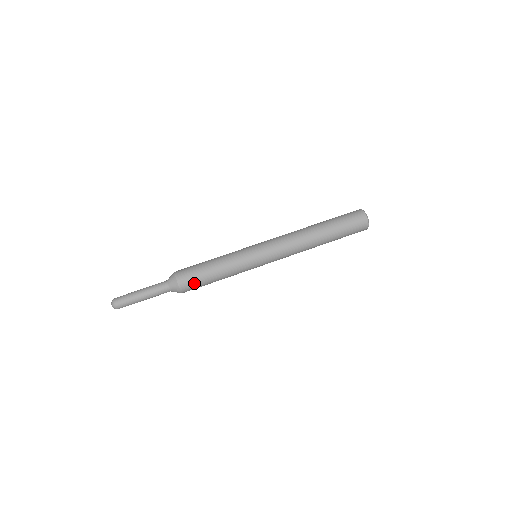
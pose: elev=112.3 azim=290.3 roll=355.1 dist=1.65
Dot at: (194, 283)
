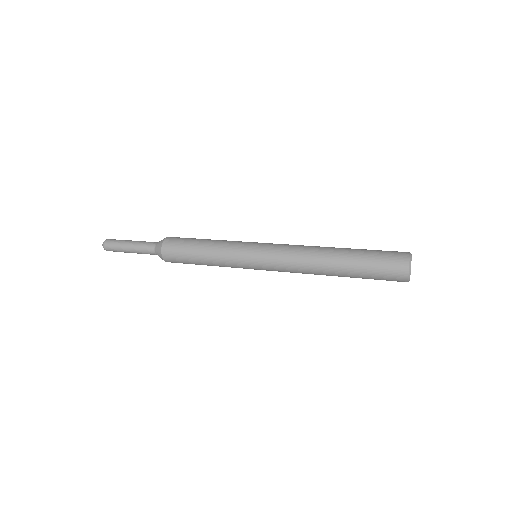
Dot at: (178, 244)
